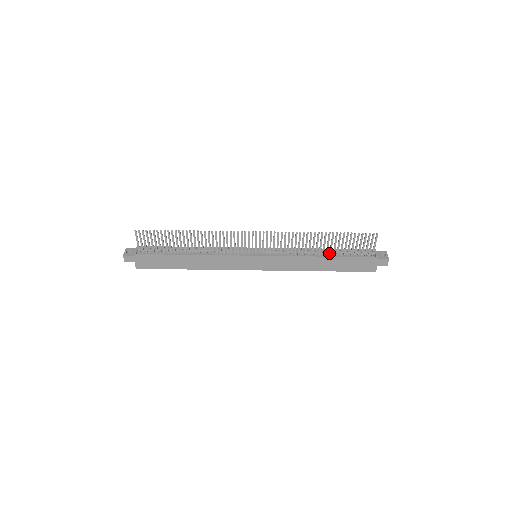
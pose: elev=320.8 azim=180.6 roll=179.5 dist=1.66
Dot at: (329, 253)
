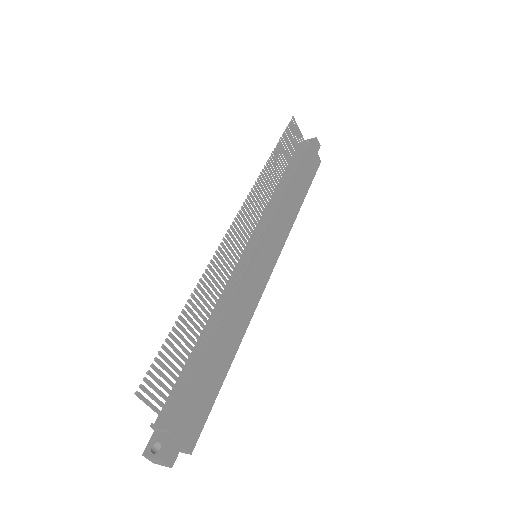
Dot at: (289, 178)
